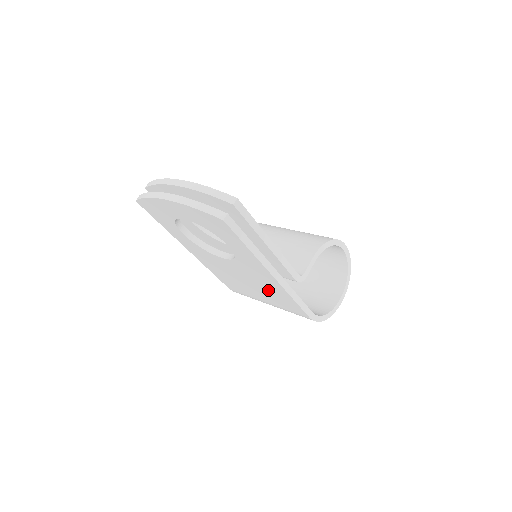
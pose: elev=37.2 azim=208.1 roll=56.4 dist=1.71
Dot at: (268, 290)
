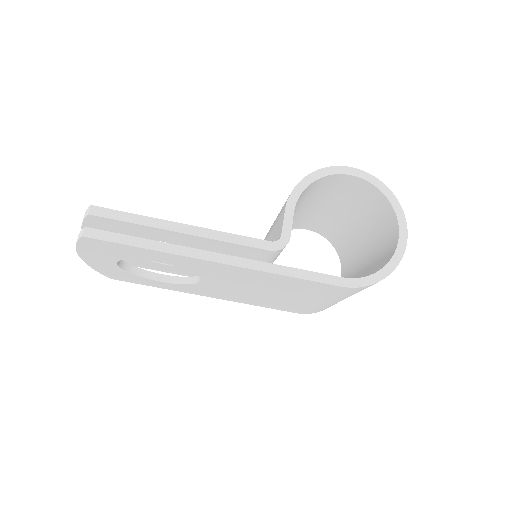
Dot at: (271, 285)
